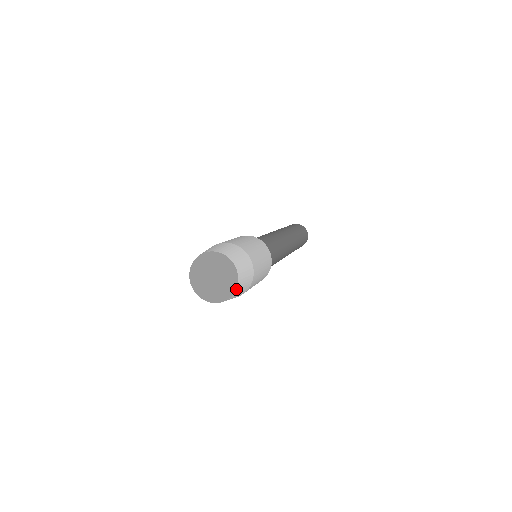
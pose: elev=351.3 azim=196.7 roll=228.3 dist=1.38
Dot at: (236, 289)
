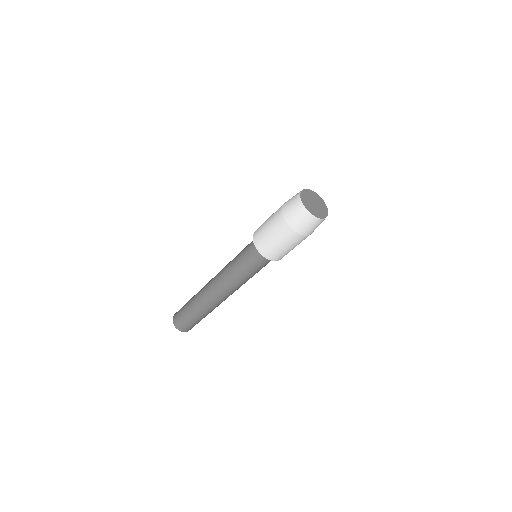
Dot at: (320, 218)
